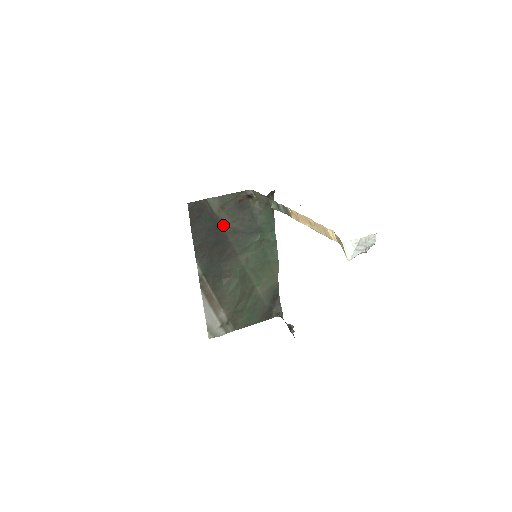
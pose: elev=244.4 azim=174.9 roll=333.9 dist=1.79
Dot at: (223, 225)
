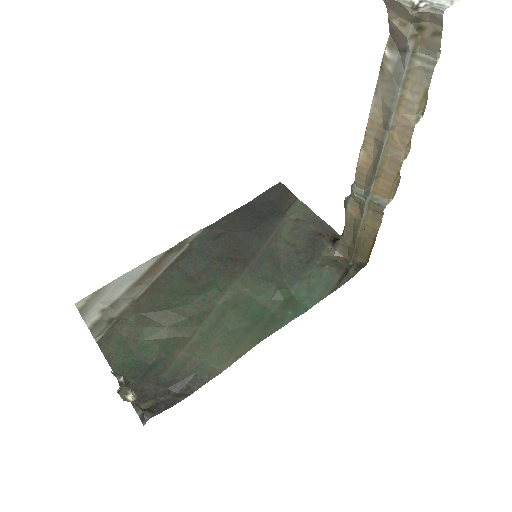
Dot at: (275, 234)
